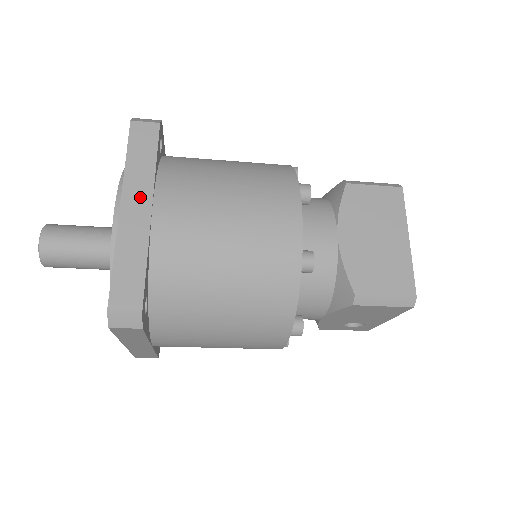
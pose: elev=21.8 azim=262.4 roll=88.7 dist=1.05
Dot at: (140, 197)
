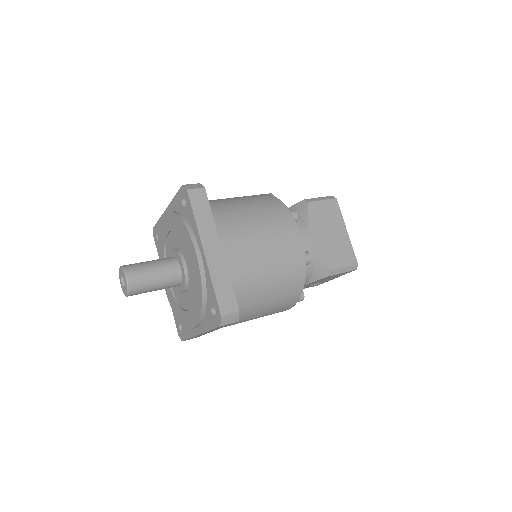
Dot at: (212, 242)
